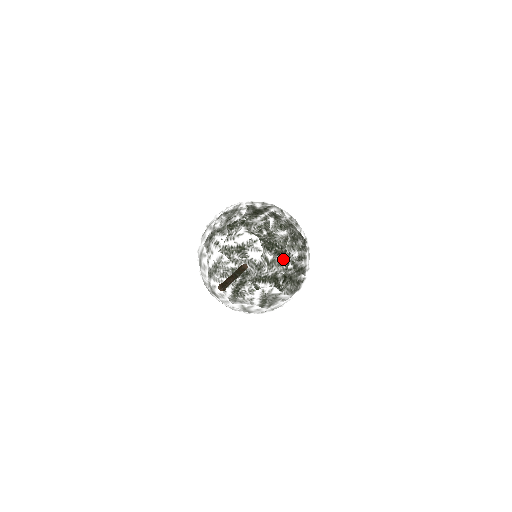
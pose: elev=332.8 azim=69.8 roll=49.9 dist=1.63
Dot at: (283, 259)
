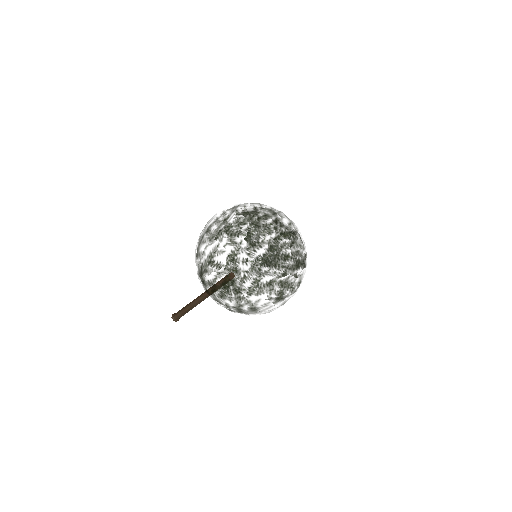
Dot at: (300, 241)
